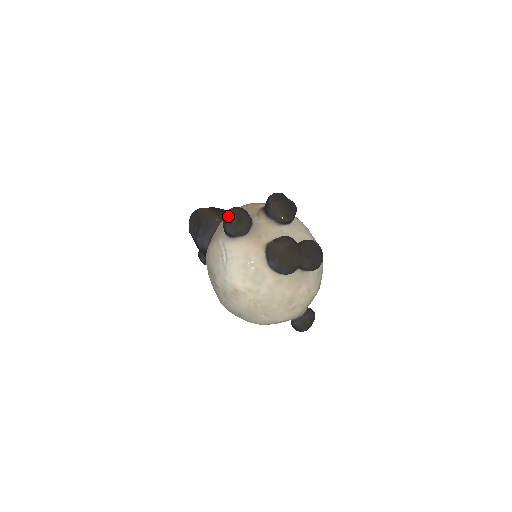
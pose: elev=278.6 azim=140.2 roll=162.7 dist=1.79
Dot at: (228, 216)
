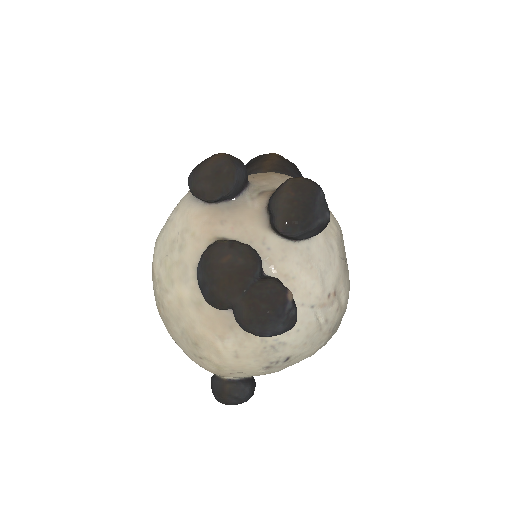
Dot at: (205, 159)
